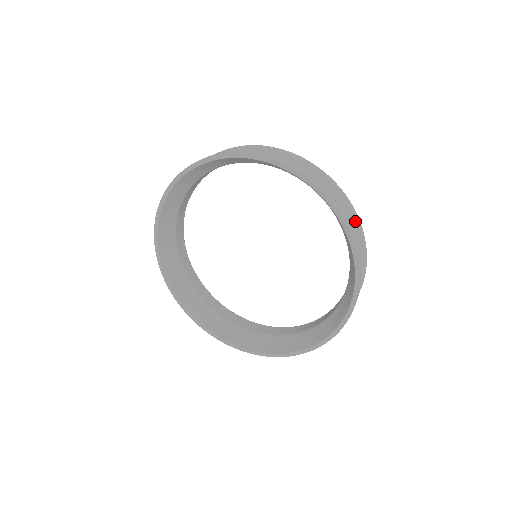
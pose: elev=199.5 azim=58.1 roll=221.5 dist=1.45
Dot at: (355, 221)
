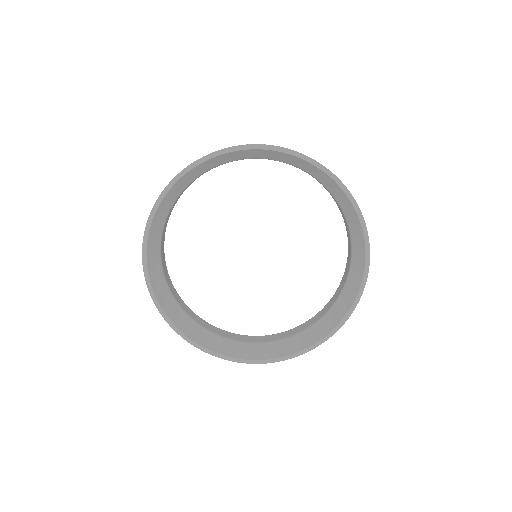
Dot at: occluded
